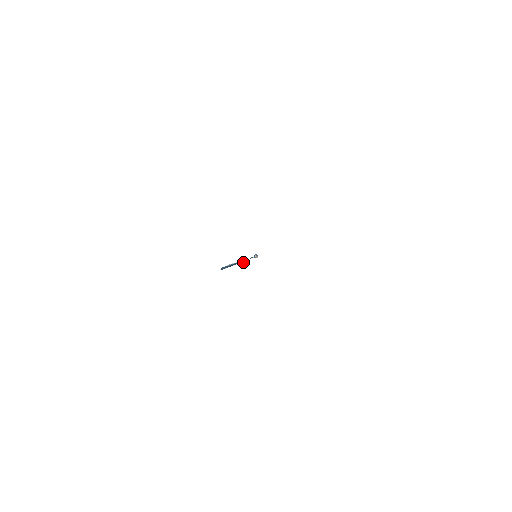
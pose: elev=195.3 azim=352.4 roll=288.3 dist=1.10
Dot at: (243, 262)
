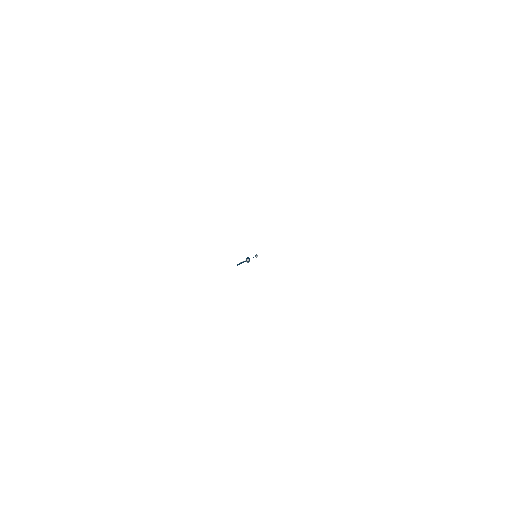
Dot at: (249, 260)
